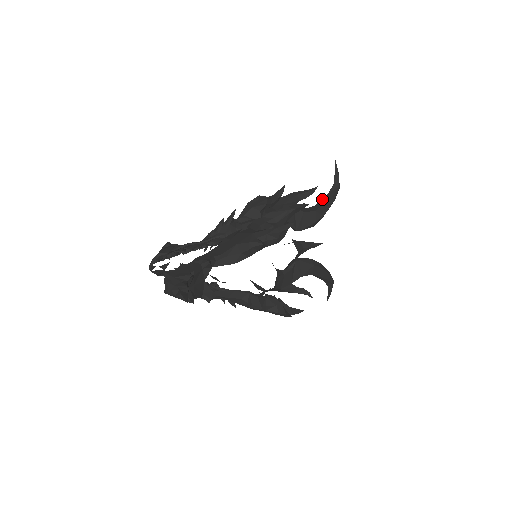
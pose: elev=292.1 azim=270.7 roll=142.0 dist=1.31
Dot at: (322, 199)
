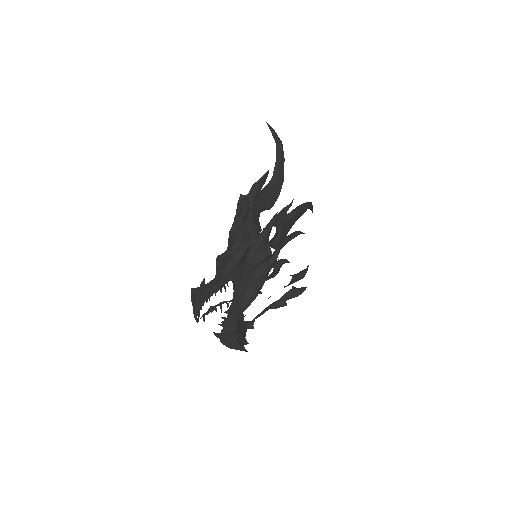
Dot at: (275, 167)
